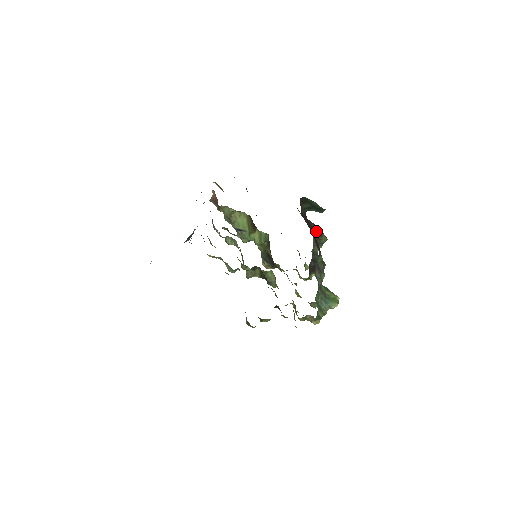
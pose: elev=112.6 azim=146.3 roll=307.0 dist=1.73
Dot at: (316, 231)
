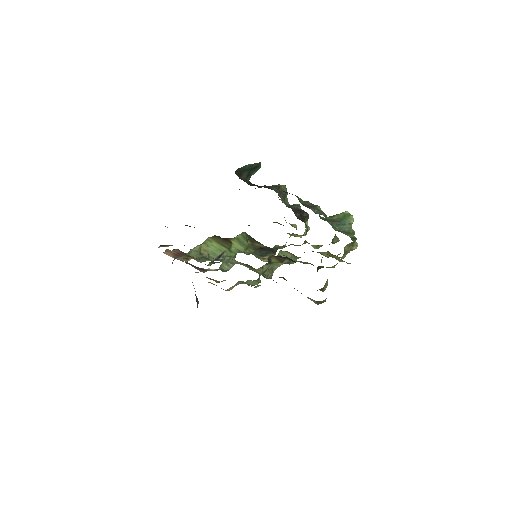
Dot at: (272, 187)
